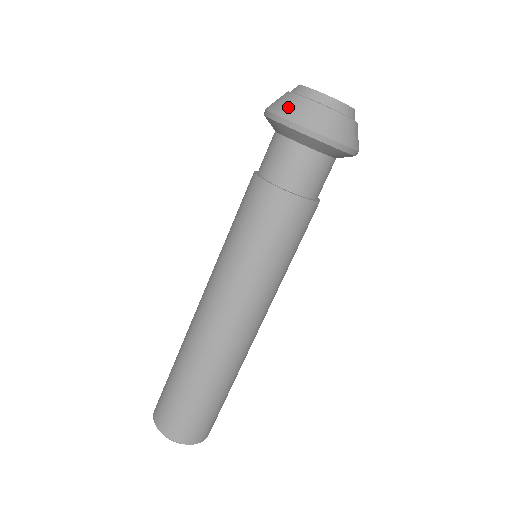
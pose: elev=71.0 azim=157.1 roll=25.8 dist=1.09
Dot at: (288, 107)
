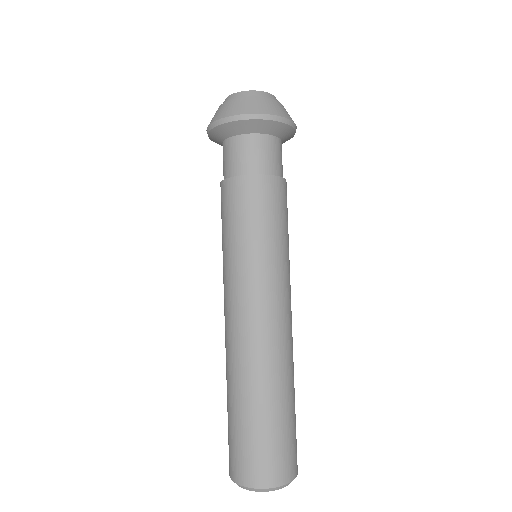
Dot at: (237, 107)
